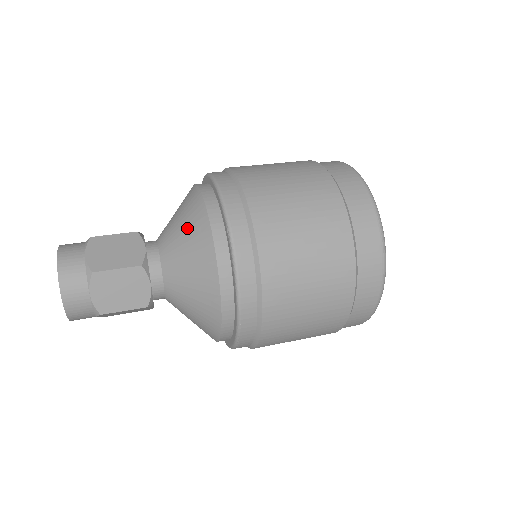
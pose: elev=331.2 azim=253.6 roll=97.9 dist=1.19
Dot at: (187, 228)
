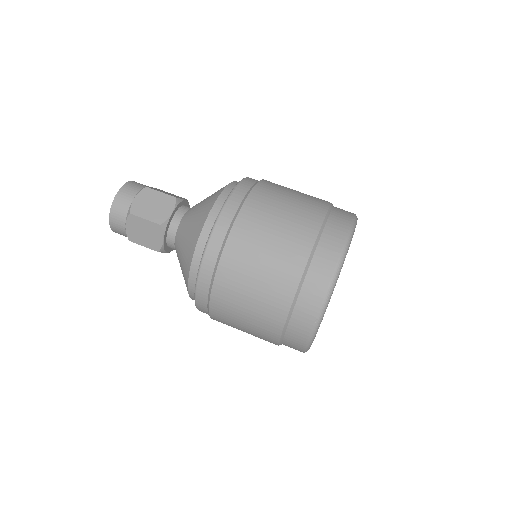
Dot at: (182, 264)
